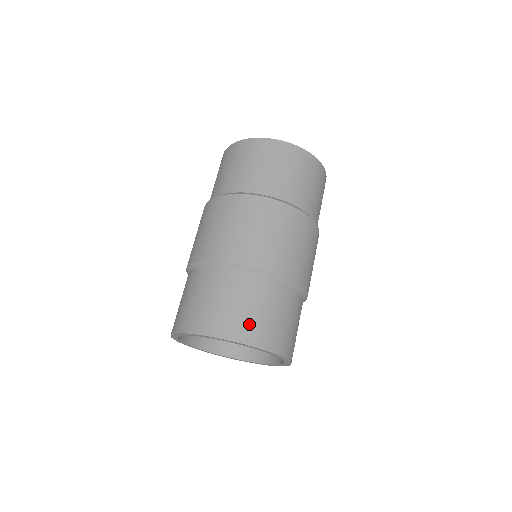
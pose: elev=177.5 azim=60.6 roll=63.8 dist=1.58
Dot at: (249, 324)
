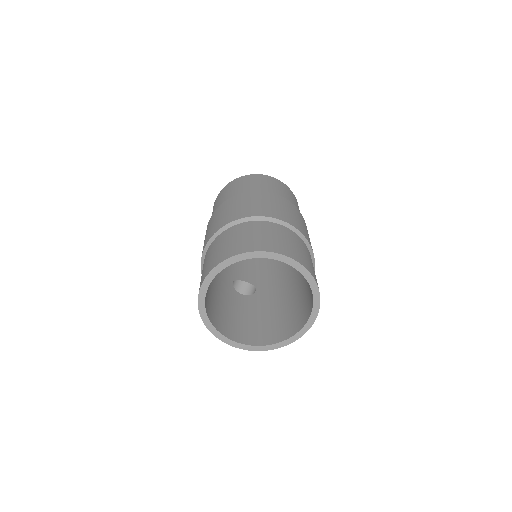
Dot at: (312, 268)
